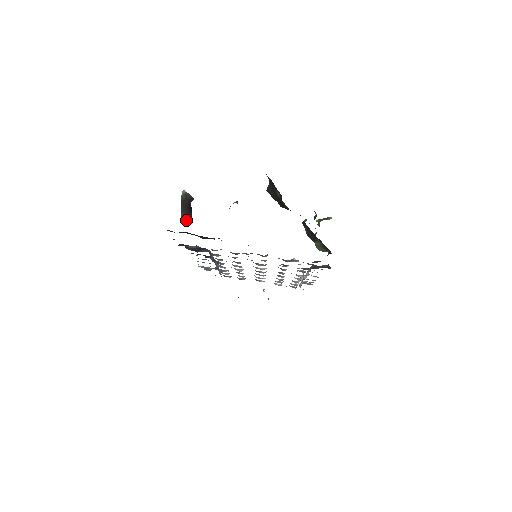
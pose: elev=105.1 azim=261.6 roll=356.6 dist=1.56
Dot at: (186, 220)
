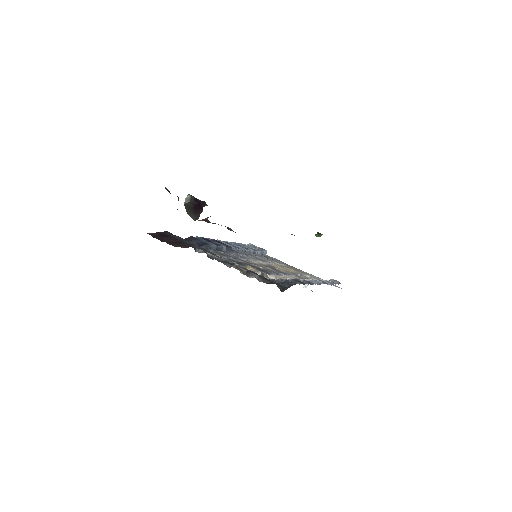
Dot at: (195, 218)
